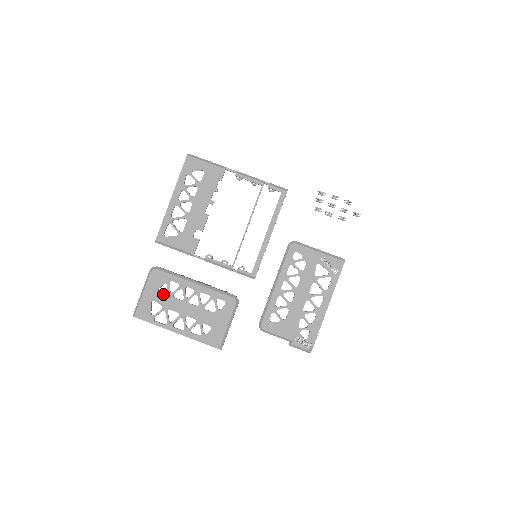
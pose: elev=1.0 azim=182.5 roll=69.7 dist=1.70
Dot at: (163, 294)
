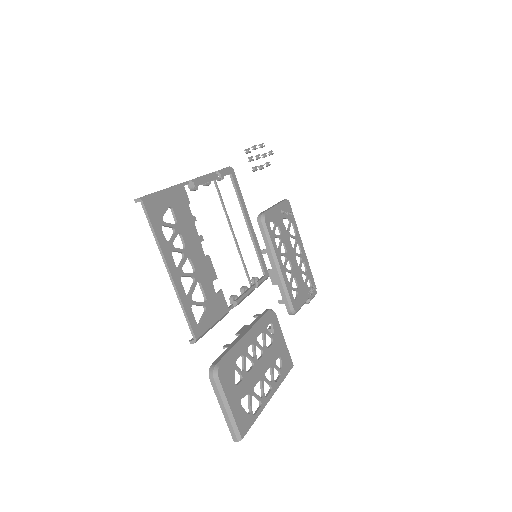
Dot at: (241, 382)
